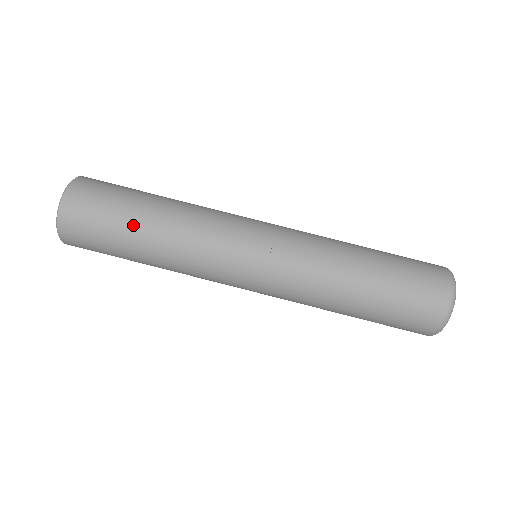
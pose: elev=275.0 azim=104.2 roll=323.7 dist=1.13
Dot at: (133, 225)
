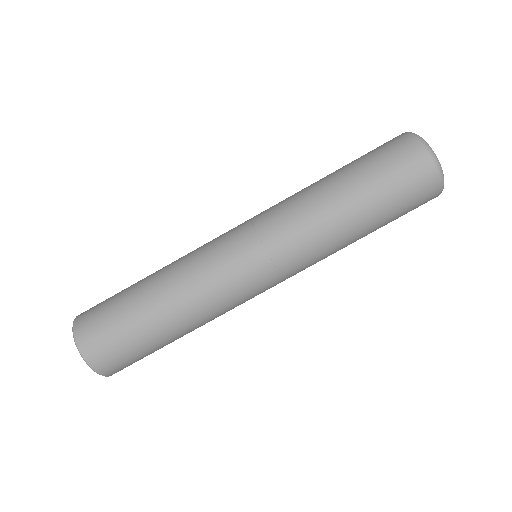
Dot at: (145, 318)
